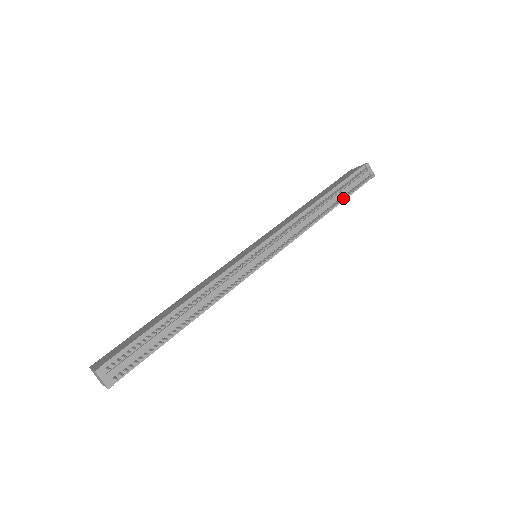
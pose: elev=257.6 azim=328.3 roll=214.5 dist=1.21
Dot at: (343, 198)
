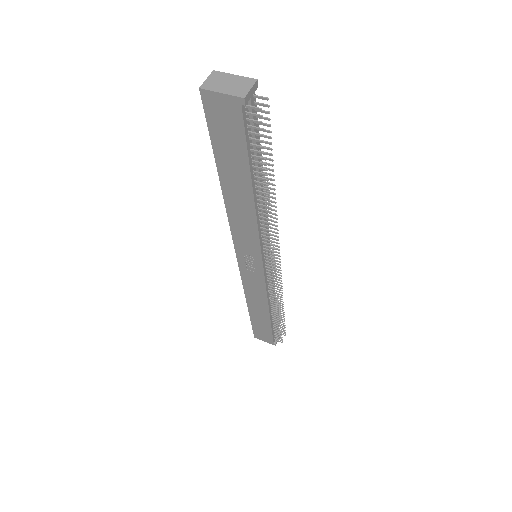
Dot at: (279, 322)
